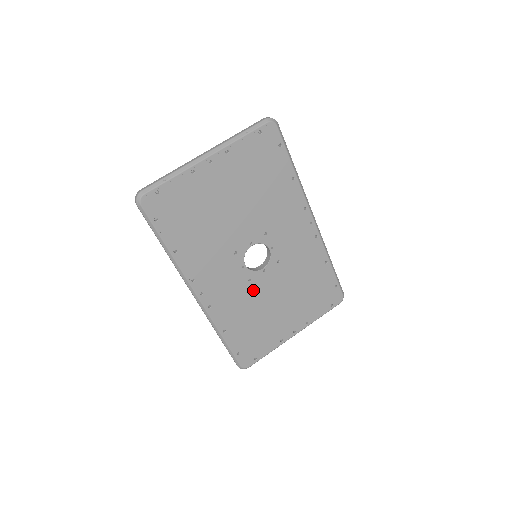
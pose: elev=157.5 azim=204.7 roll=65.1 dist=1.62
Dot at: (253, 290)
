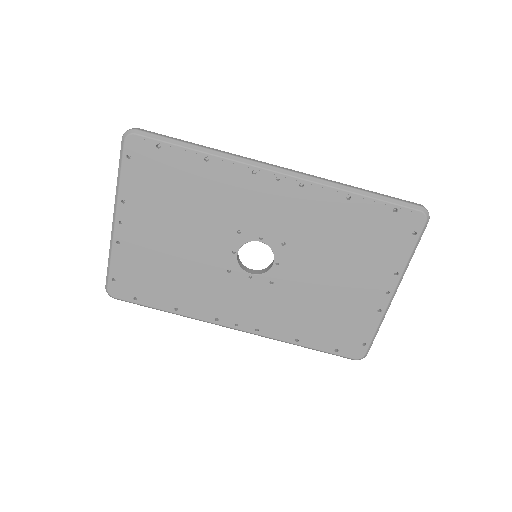
Dot at: (286, 288)
